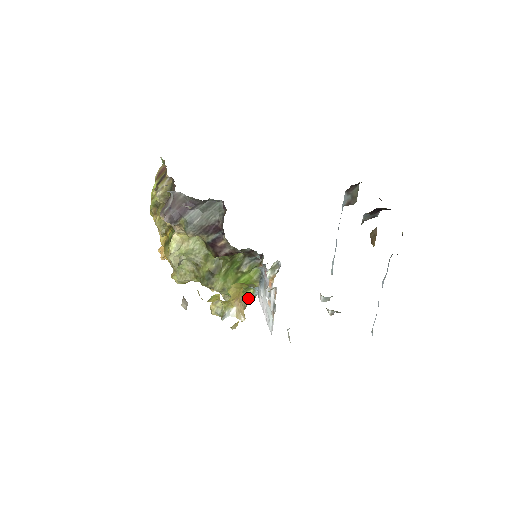
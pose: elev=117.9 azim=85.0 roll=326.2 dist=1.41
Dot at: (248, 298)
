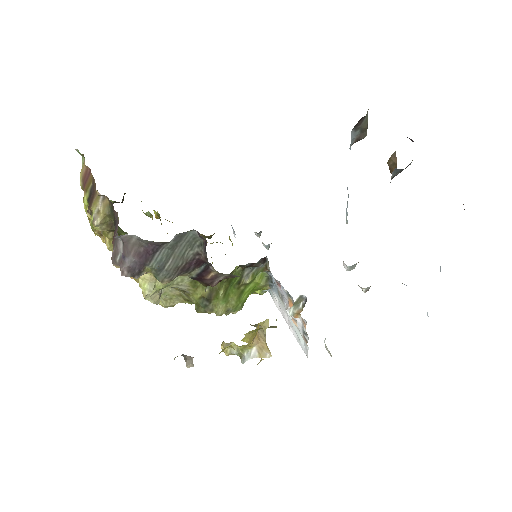
Dot at: (265, 322)
